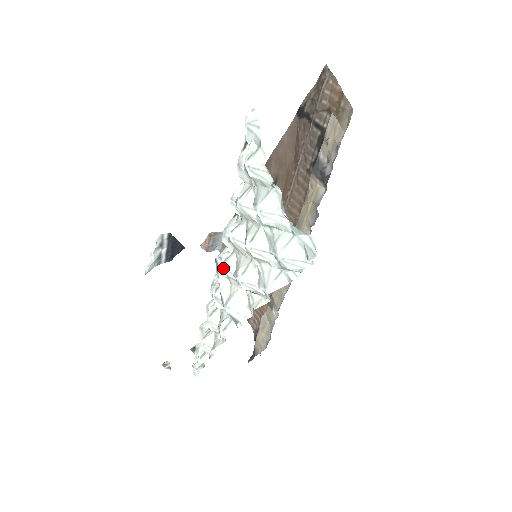
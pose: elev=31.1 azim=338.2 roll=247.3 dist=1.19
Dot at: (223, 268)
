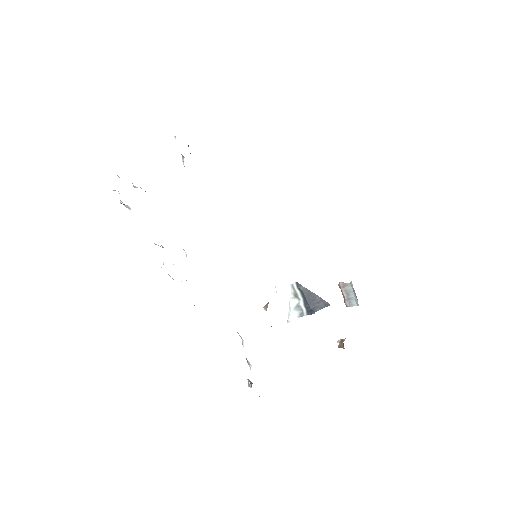
Dot at: occluded
